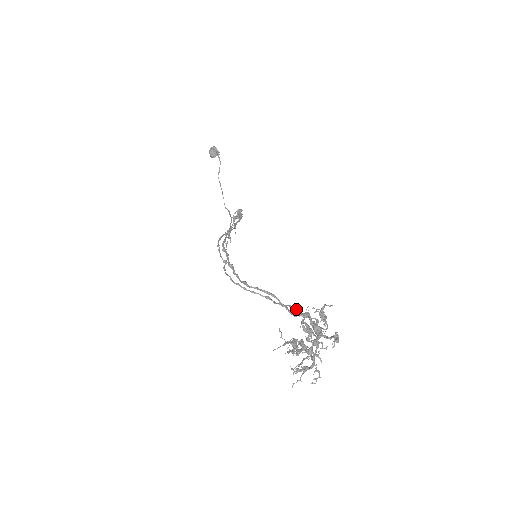
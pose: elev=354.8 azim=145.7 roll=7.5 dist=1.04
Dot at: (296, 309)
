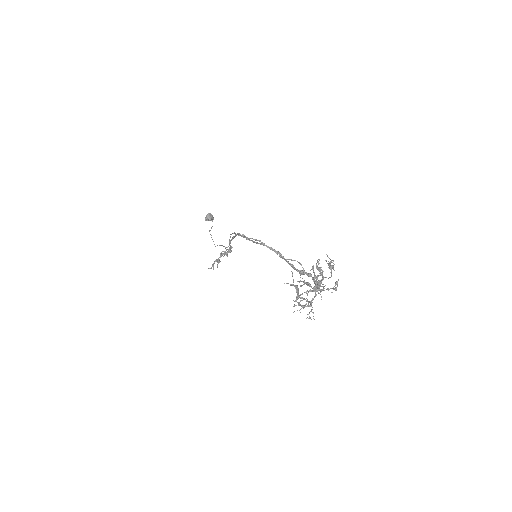
Dot at: (303, 268)
